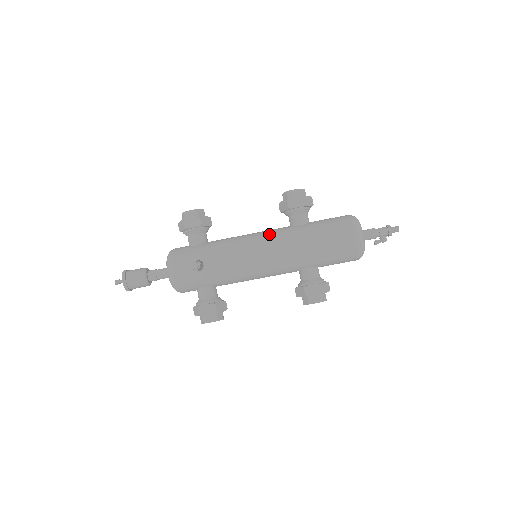
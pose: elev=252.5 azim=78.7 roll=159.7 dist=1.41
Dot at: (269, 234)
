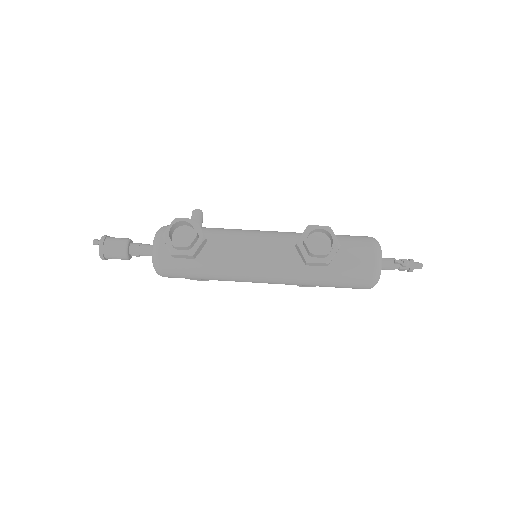
Dot at: occluded
